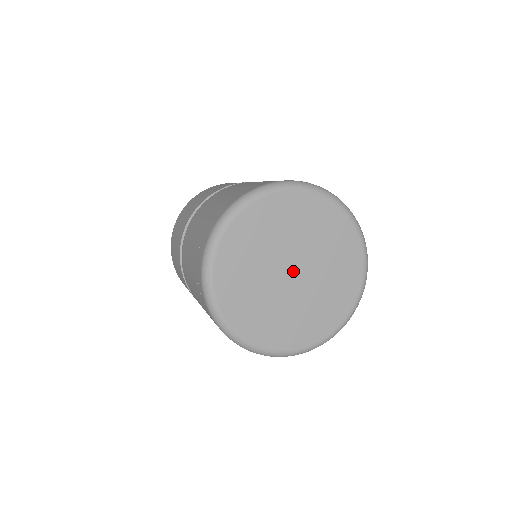
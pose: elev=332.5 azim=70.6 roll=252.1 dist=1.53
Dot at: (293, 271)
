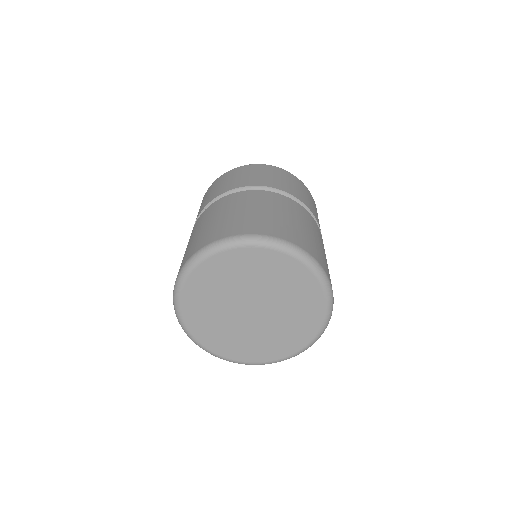
Dot at: (253, 309)
